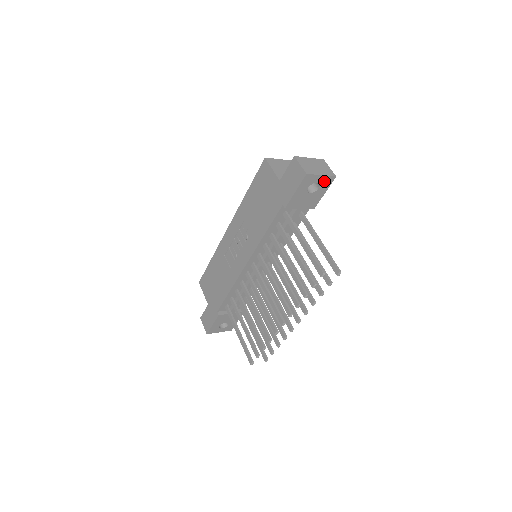
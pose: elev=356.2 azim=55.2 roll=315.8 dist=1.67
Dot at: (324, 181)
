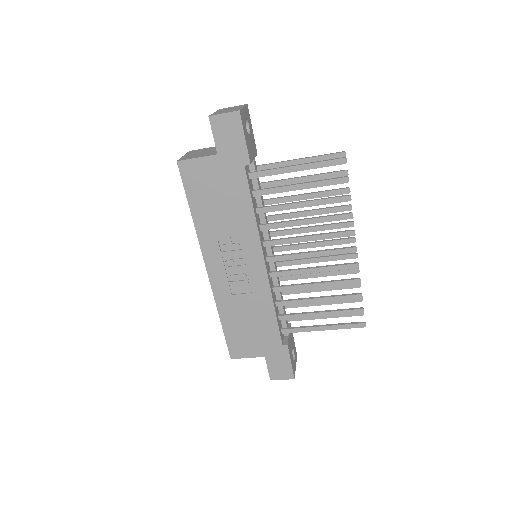
Dot at: (246, 114)
